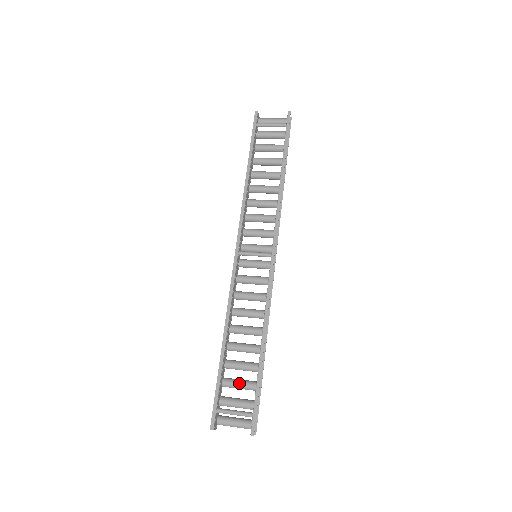
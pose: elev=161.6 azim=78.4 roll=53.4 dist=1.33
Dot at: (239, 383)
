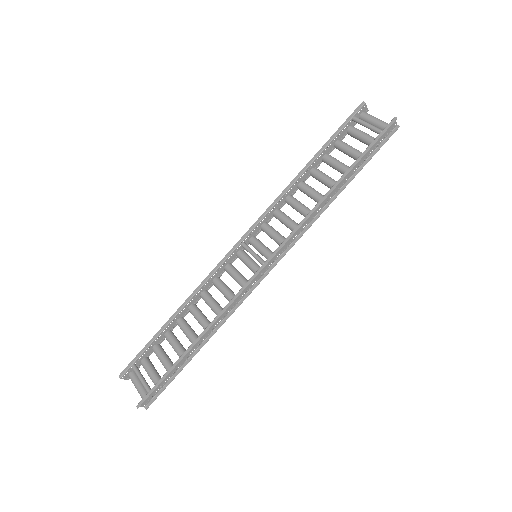
Dot at: (162, 358)
